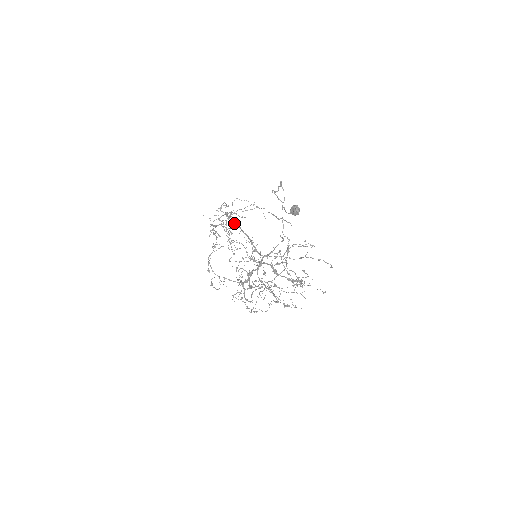
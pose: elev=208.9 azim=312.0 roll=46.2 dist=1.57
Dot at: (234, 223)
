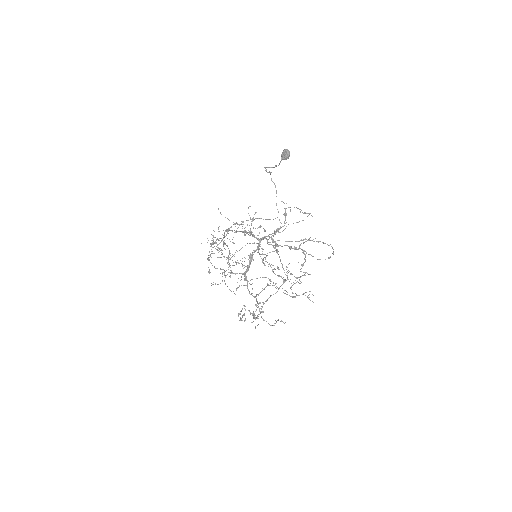
Dot at: (231, 230)
